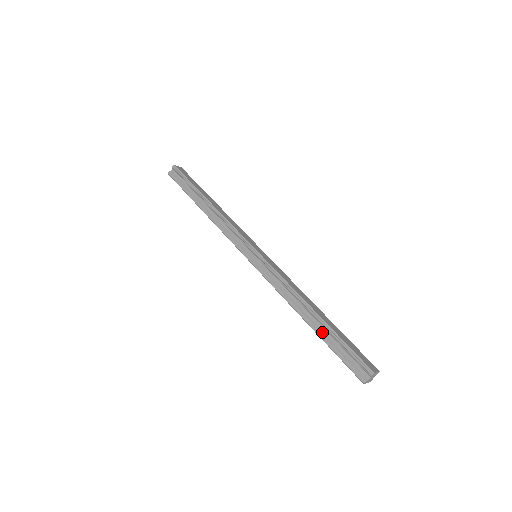
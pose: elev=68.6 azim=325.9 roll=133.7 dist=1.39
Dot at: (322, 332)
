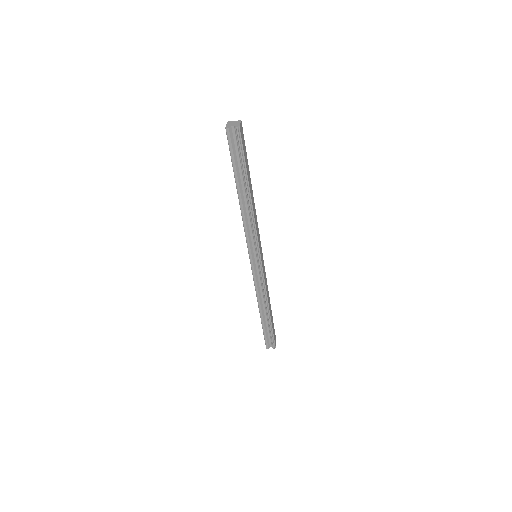
Dot at: (265, 321)
